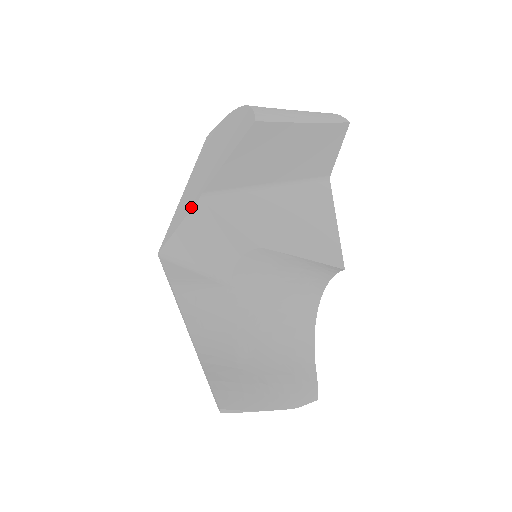
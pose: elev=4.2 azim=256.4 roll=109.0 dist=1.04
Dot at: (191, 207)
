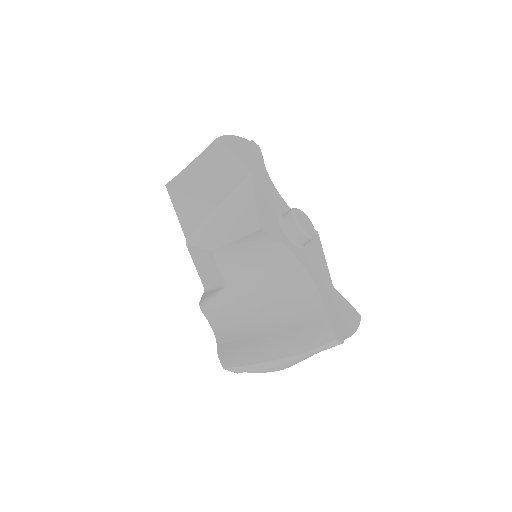
Dot at: occluded
